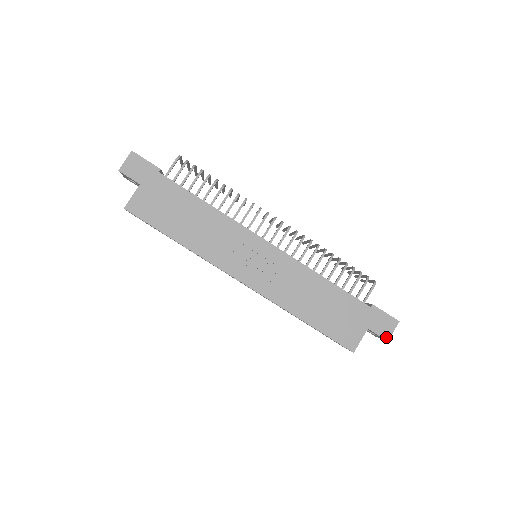
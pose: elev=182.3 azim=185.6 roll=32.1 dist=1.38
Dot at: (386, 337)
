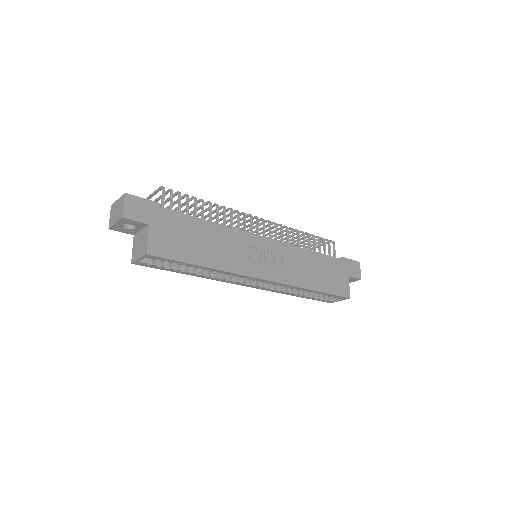
Dot at: (359, 277)
